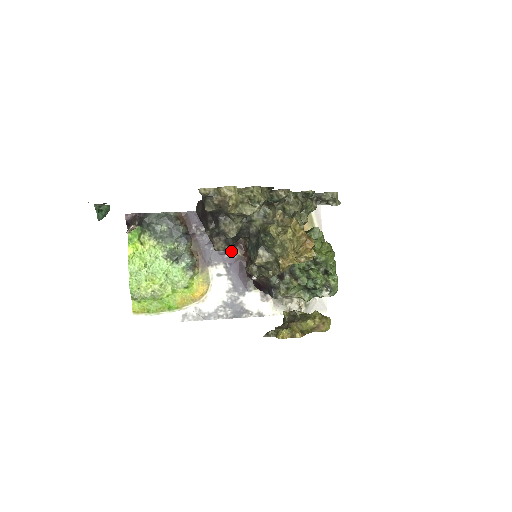
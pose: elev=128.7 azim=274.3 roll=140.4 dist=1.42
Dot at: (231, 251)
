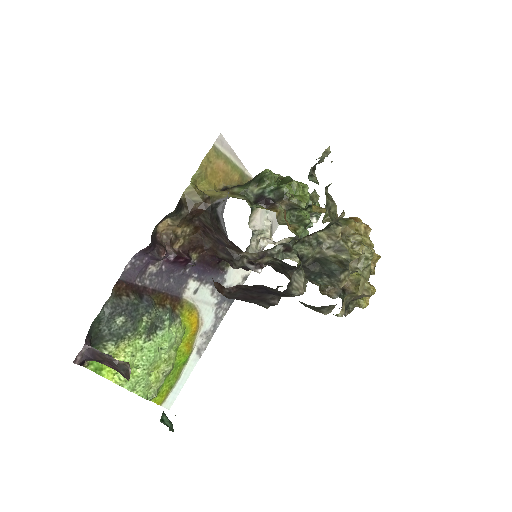
Dot at: (193, 263)
